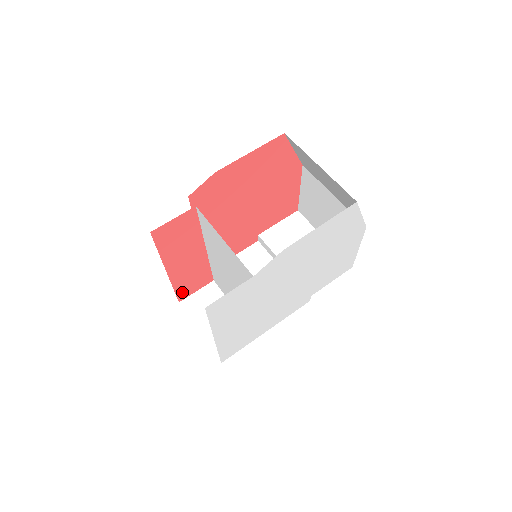
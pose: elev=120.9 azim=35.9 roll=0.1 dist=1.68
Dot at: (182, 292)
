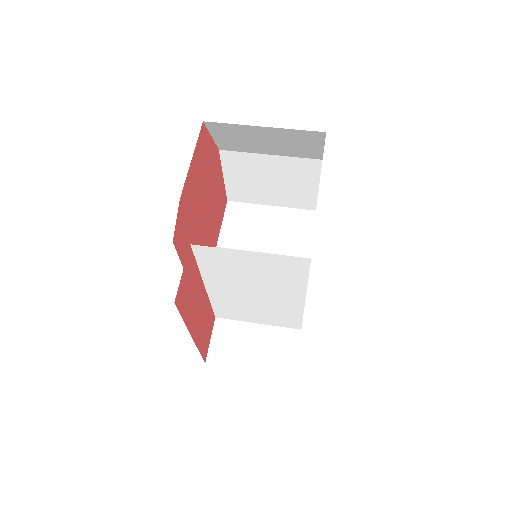
Dot at: (204, 350)
